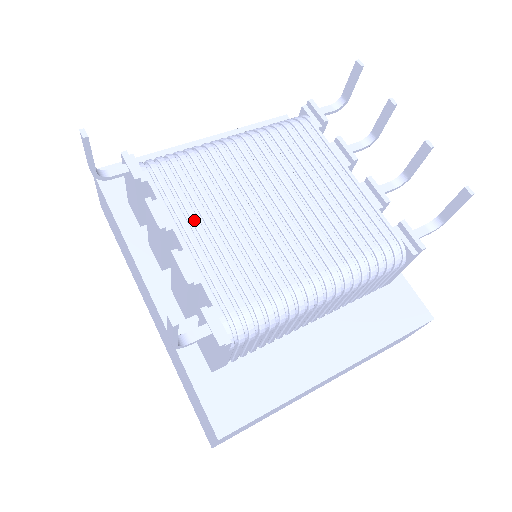
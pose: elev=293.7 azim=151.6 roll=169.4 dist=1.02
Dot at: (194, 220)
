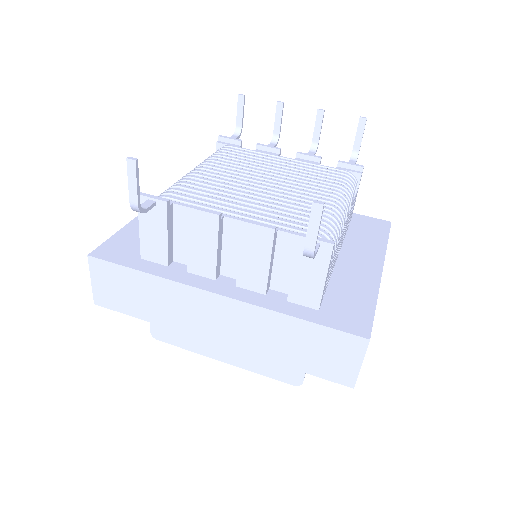
Dot at: (230, 207)
